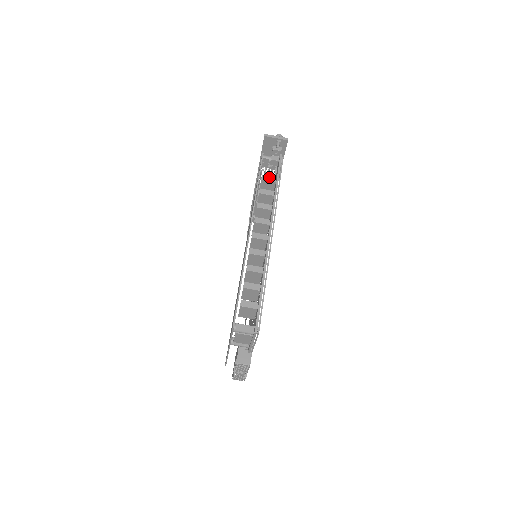
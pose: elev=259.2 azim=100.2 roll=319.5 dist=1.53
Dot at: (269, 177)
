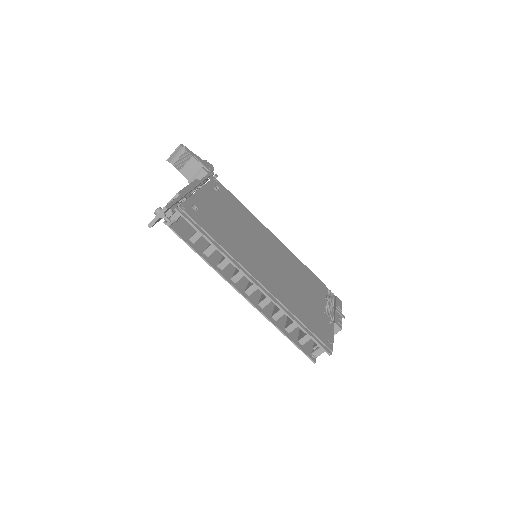
Dot at: (195, 235)
